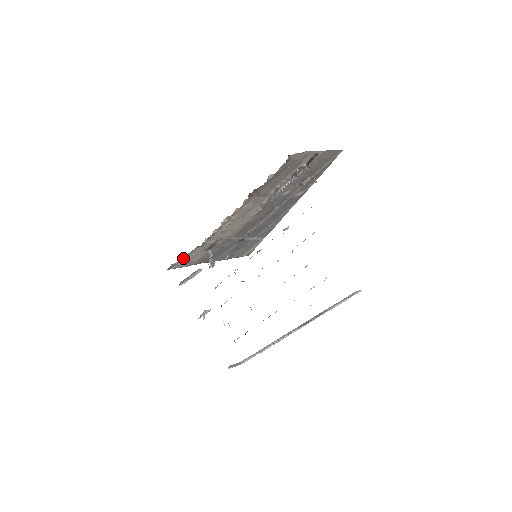
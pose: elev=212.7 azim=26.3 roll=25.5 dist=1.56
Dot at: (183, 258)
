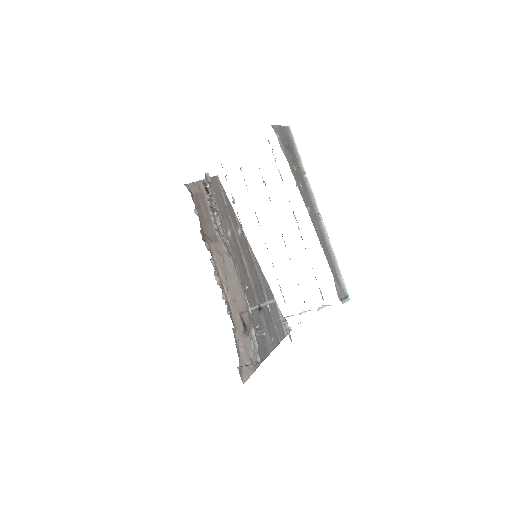
Dot at: (238, 355)
